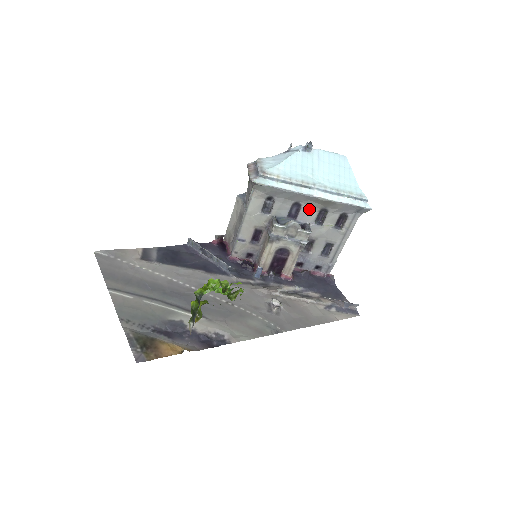
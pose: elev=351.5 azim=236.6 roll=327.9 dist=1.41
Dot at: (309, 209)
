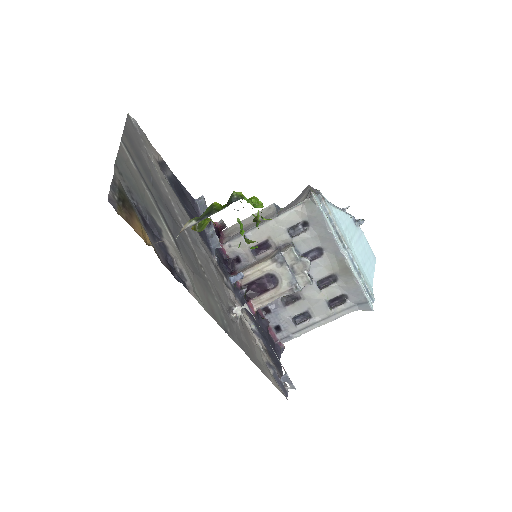
Dot at: (325, 264)
